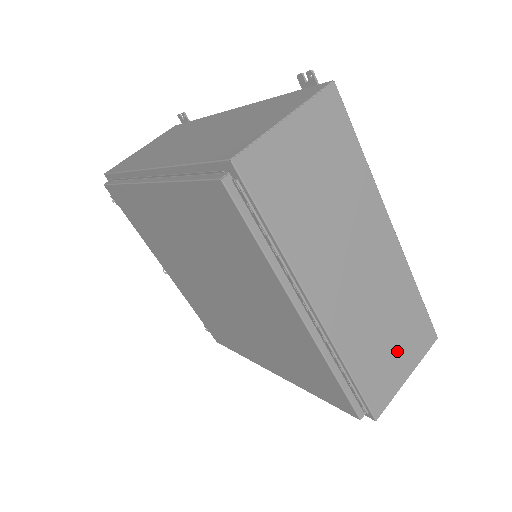
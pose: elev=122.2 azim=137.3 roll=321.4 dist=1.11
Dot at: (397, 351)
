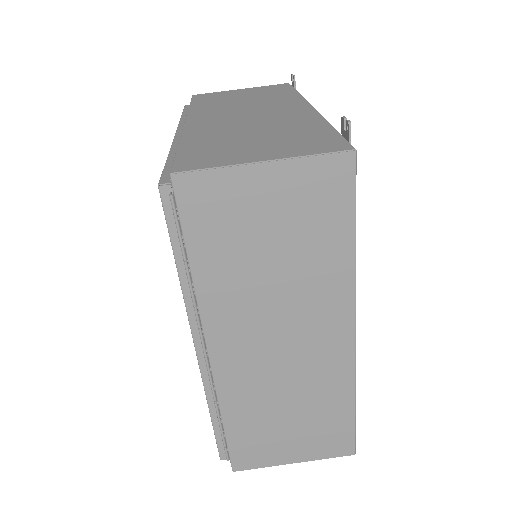
Dot at: (293, 436)
